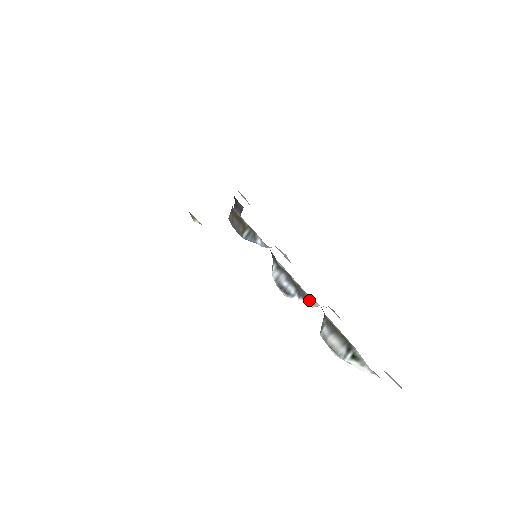
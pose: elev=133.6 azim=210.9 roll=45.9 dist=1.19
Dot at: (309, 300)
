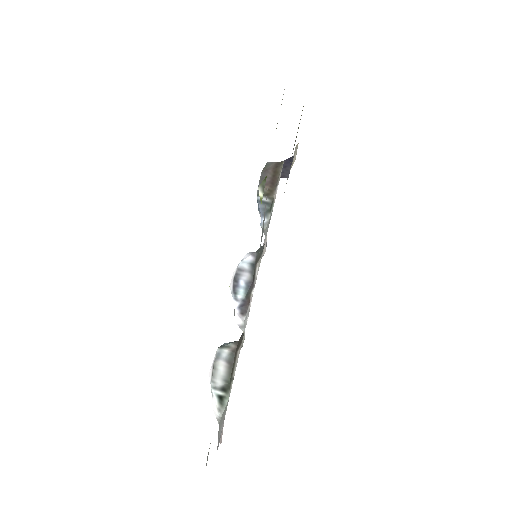
Dot at: (243, 320)
